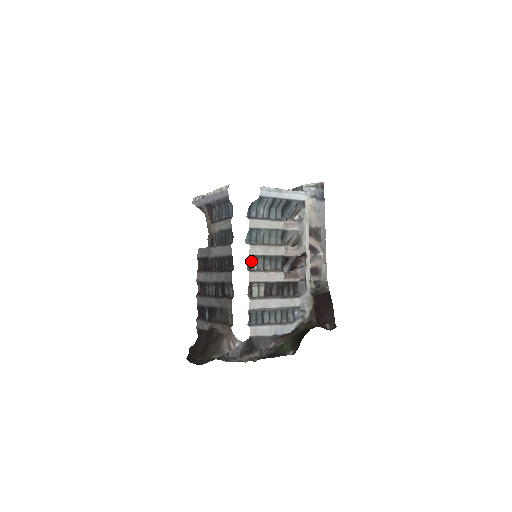
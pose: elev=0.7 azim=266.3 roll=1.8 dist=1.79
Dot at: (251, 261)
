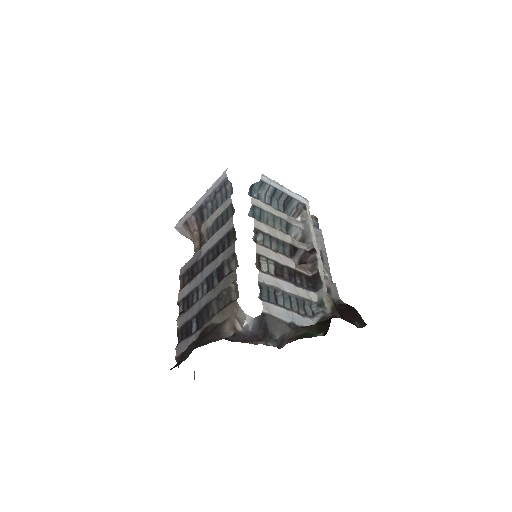
Dot at: (256, 235)
